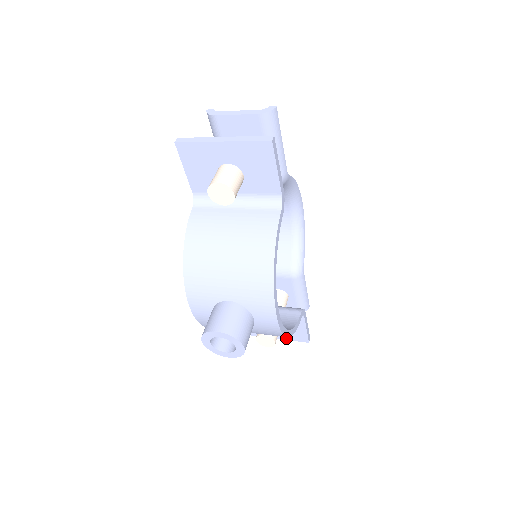
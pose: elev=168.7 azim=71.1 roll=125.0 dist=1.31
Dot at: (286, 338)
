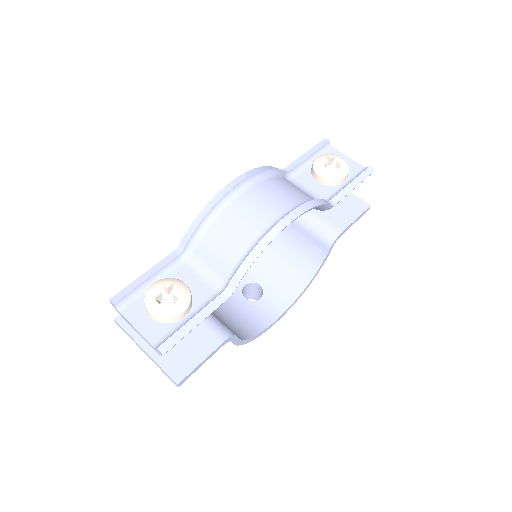
Dot at: occluded
